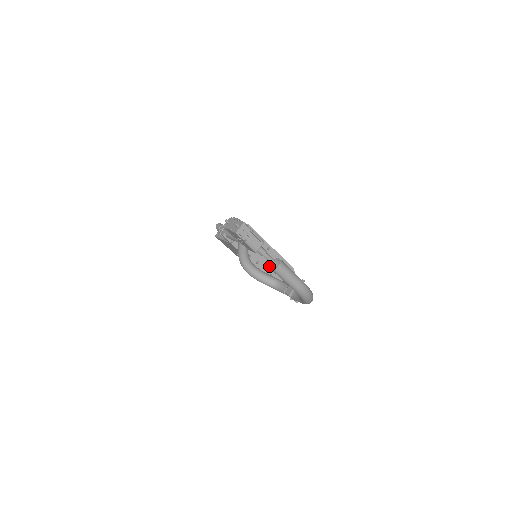
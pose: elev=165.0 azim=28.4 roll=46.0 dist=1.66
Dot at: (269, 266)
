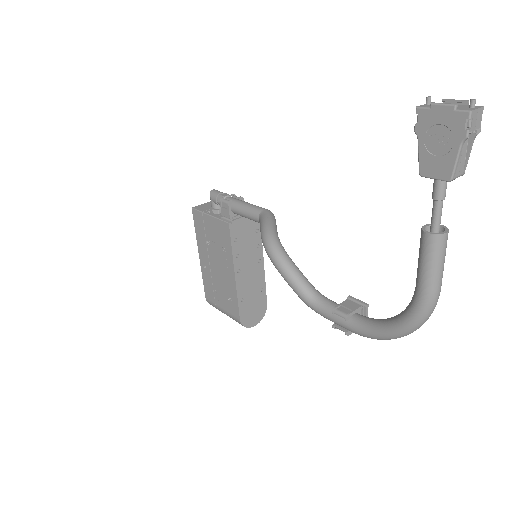
Dot at: (247, 286)
